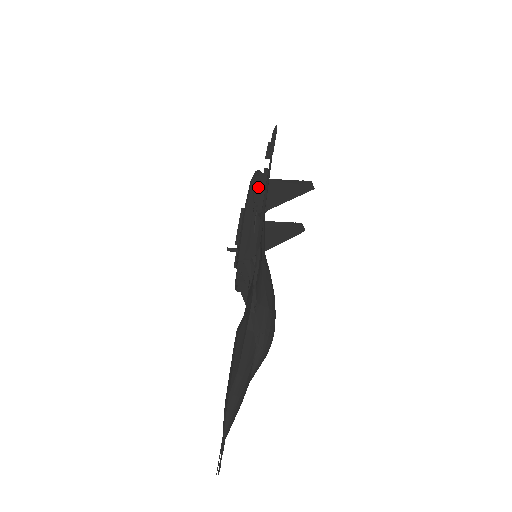
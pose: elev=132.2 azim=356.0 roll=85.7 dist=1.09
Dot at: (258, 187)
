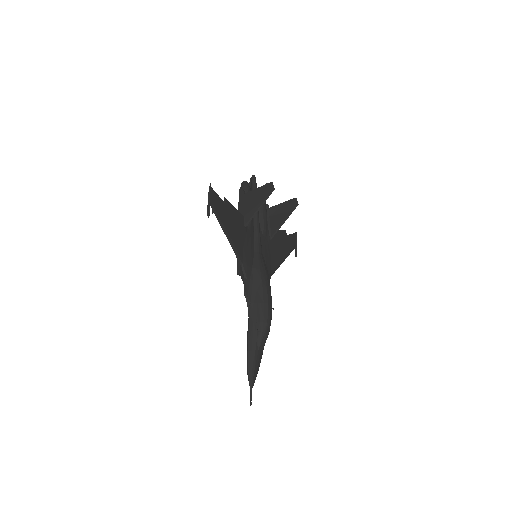
Dot at: (239, 206)
